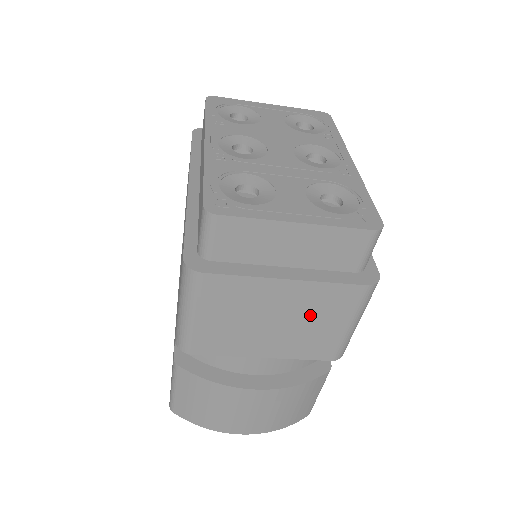
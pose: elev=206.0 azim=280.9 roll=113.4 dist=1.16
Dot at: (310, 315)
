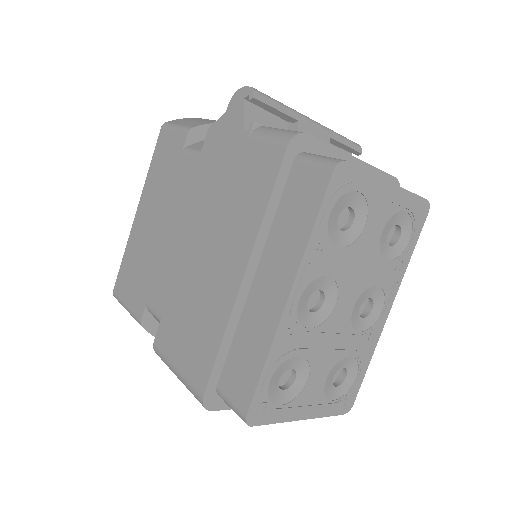
Dot at: occluded
